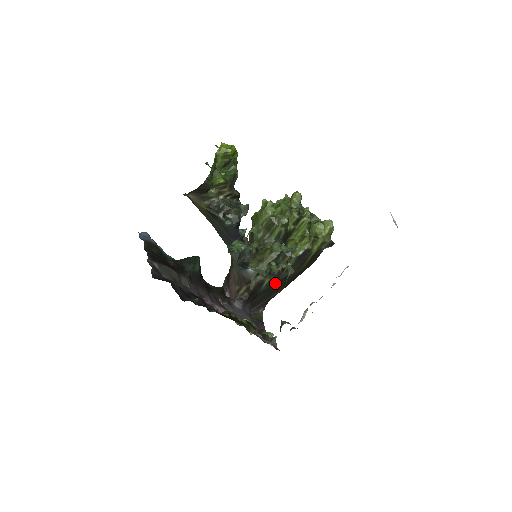
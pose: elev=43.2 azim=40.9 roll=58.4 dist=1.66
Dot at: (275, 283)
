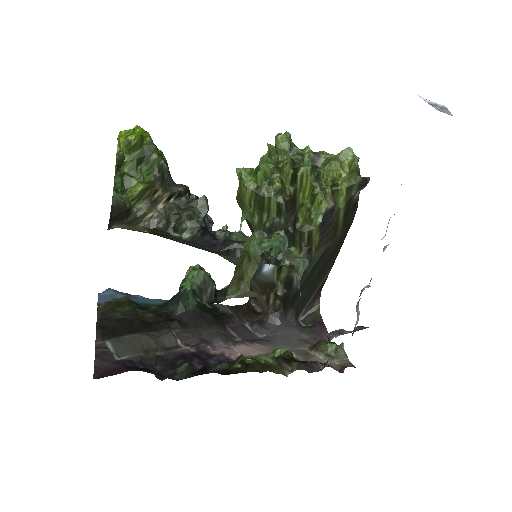
Dot at: (311, 270)
